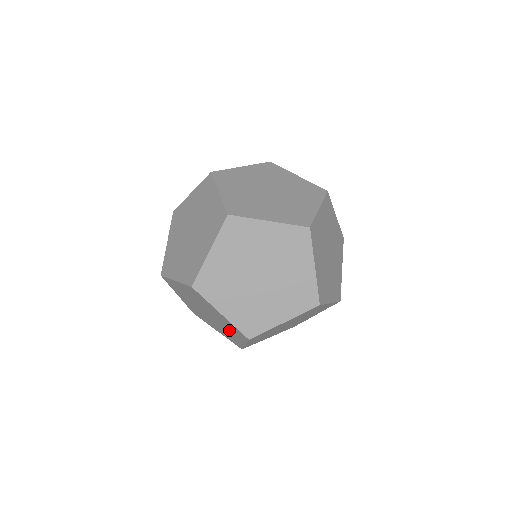
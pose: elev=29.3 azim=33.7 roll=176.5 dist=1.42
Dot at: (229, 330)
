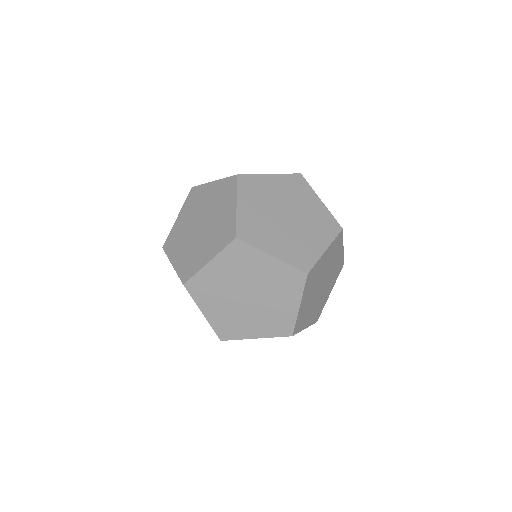
Dot at: (210, 241)
